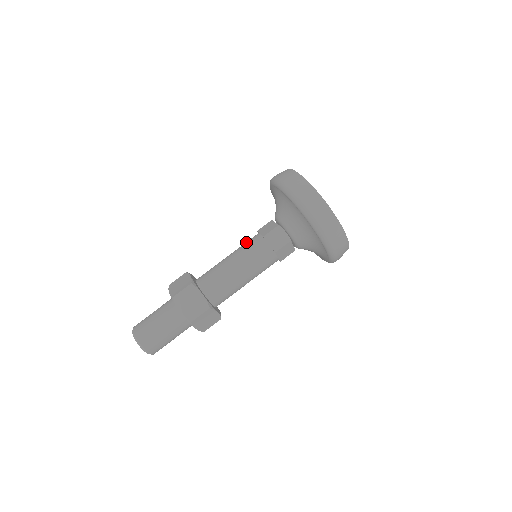
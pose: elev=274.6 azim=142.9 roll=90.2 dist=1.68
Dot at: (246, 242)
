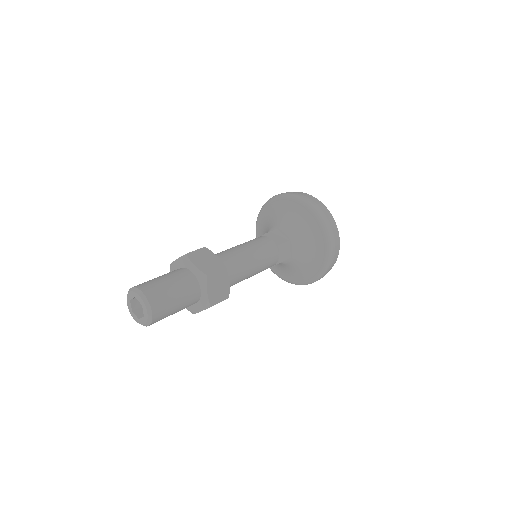
Dot at: (259, 241)
